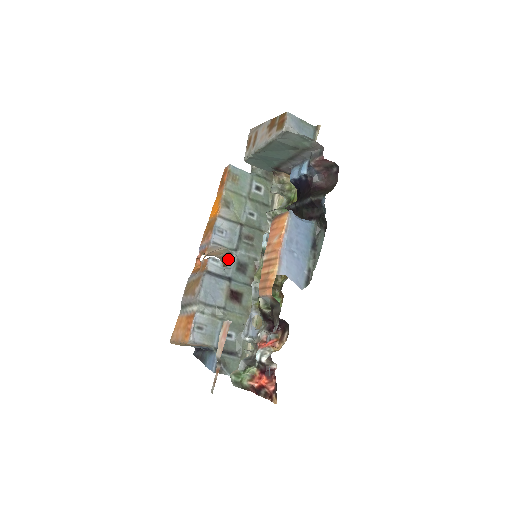
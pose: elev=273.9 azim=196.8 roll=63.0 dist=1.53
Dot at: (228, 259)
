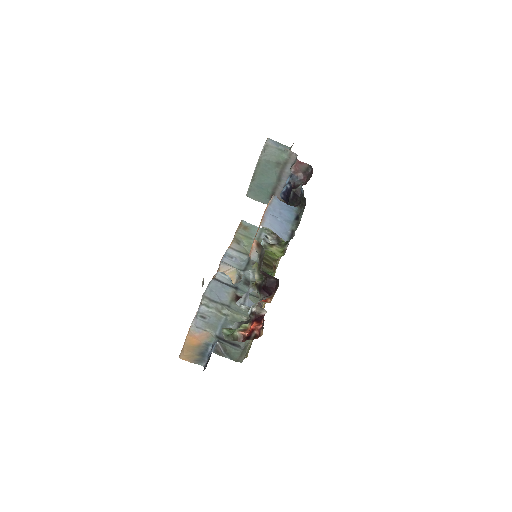
Dot at: occluded
